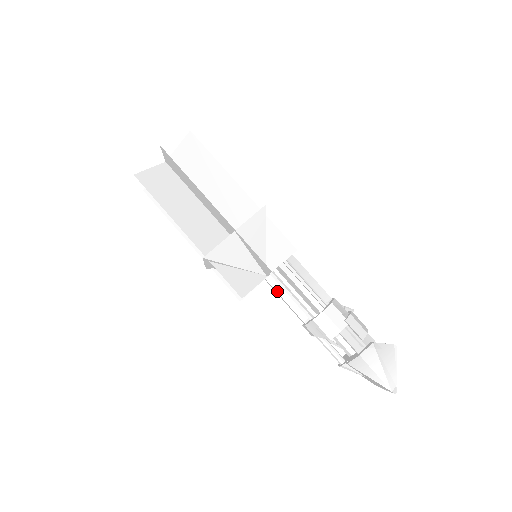
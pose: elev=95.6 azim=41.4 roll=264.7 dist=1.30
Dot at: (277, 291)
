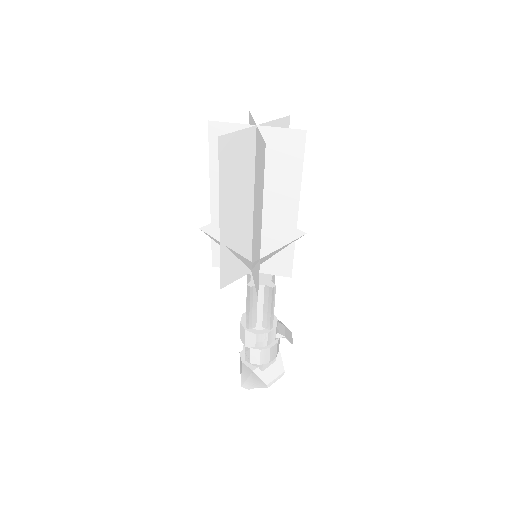
Dot at: occluded
